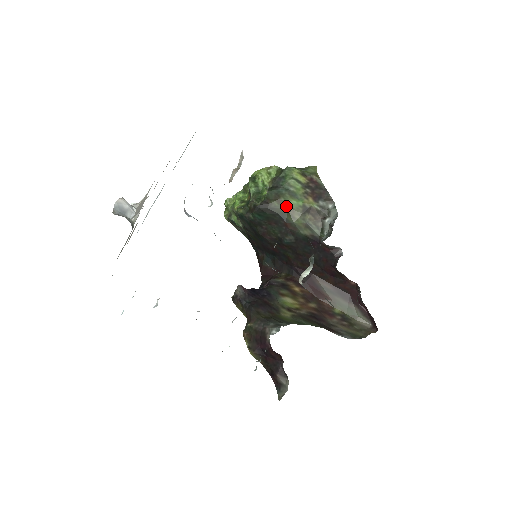
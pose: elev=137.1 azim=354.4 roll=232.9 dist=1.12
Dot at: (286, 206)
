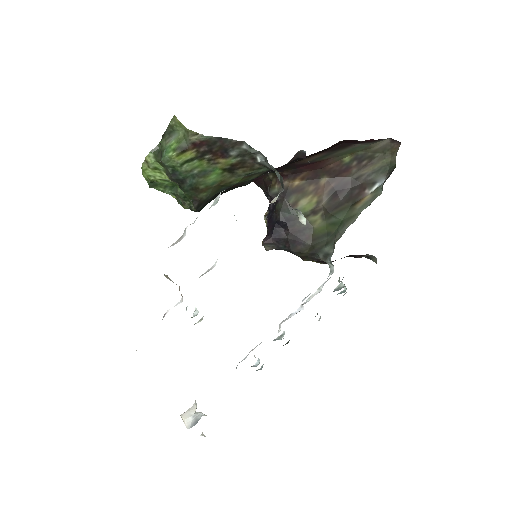
Dot at: (213, 186)
